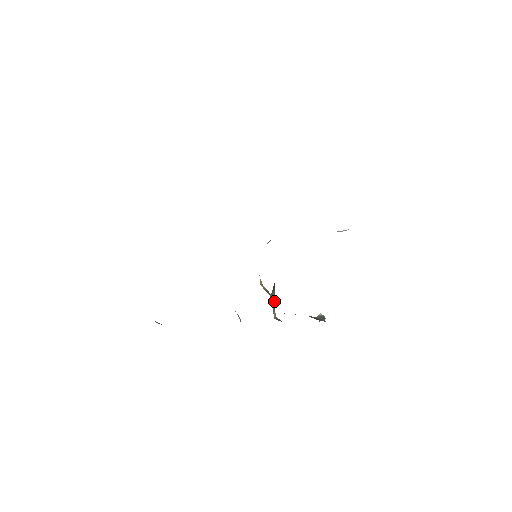
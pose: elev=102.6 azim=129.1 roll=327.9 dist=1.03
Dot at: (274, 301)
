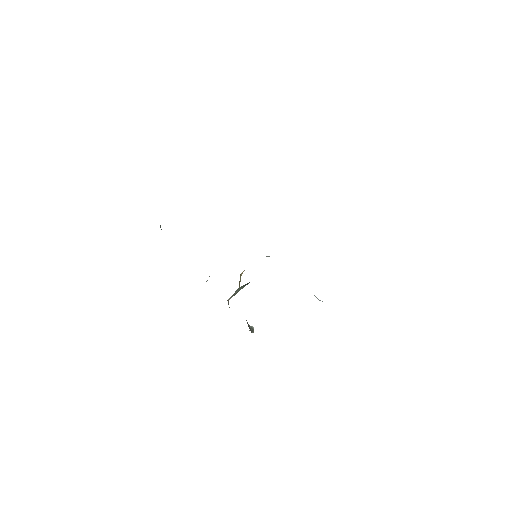
Dot at: (238, 291)
